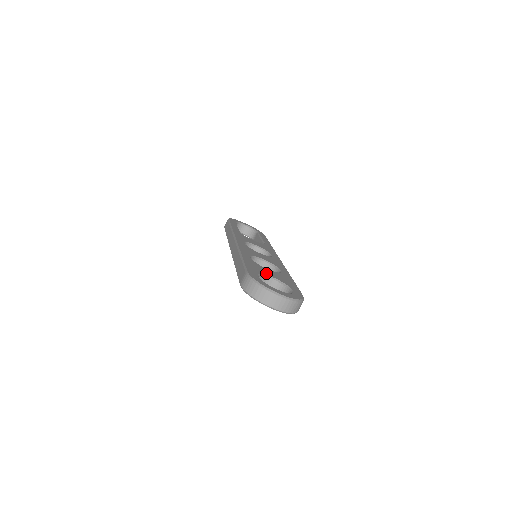
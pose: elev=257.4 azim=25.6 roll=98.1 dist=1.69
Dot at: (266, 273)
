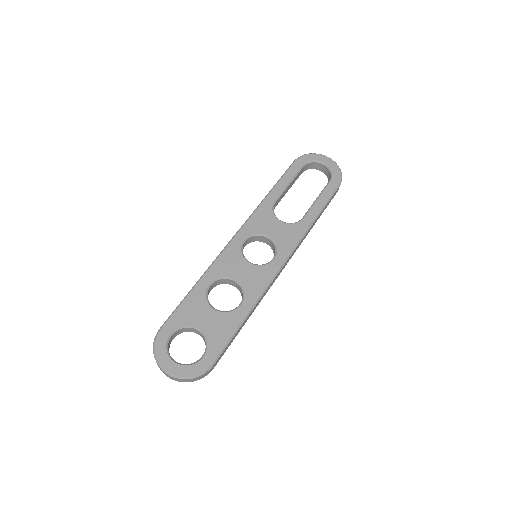
Dot at: (196, 322)
